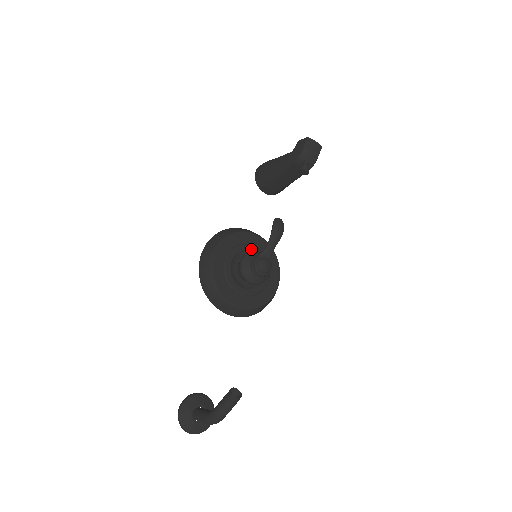
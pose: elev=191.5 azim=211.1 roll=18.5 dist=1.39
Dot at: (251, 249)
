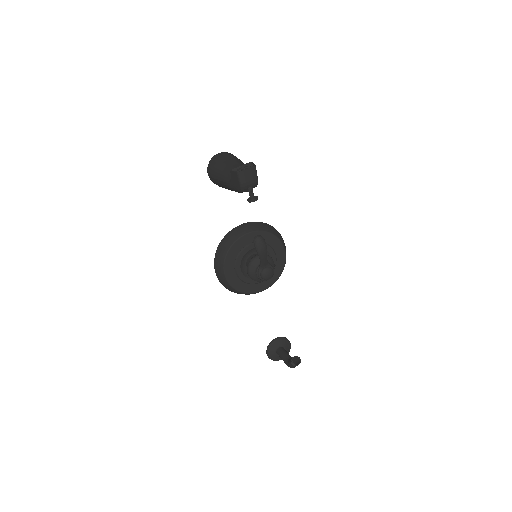
Dot at: (249, 249)
